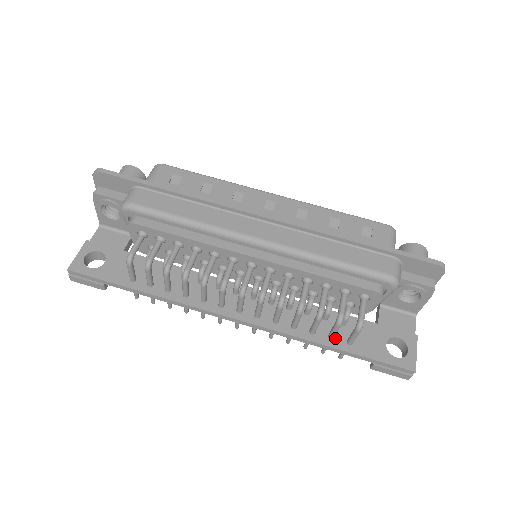
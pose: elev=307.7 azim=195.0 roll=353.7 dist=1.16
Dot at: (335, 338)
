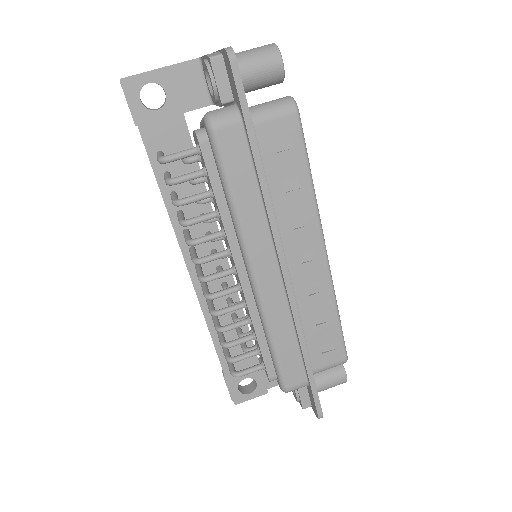
Dot at: occluded
